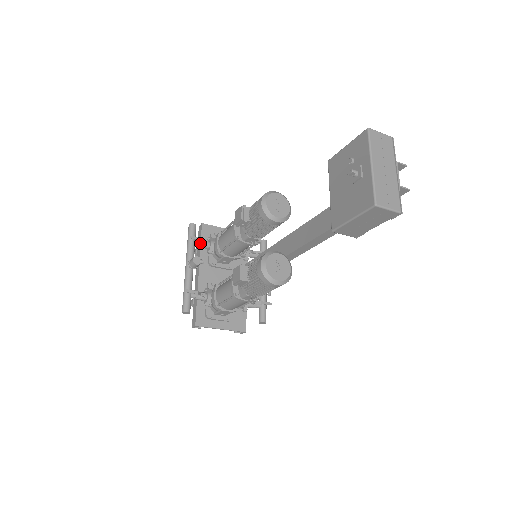
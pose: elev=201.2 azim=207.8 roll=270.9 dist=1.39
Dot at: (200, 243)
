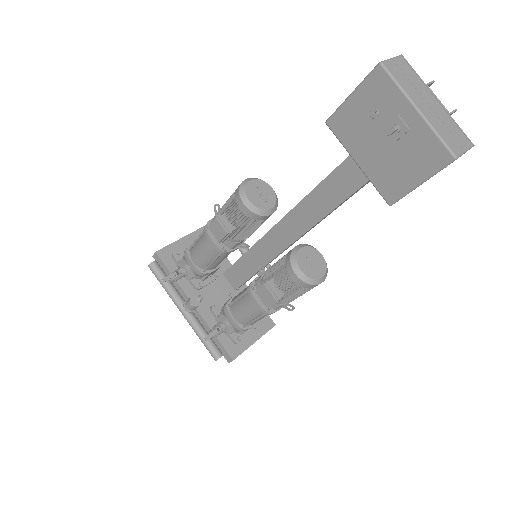
Dot at: (175, 277)
